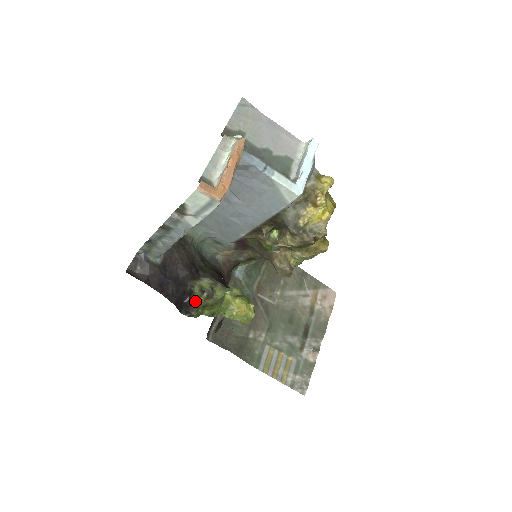
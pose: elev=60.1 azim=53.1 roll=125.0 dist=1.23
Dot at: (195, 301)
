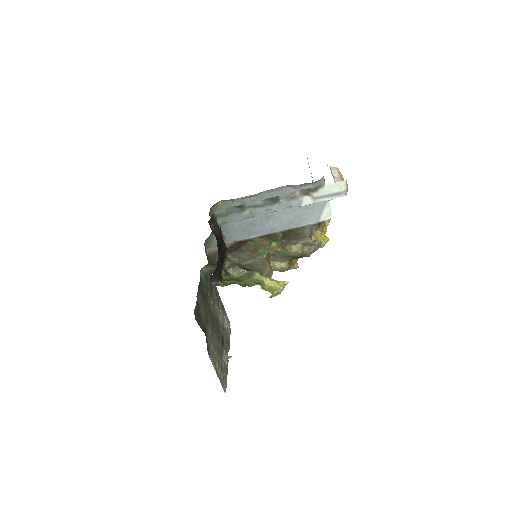
Dot at: (221, 273)
